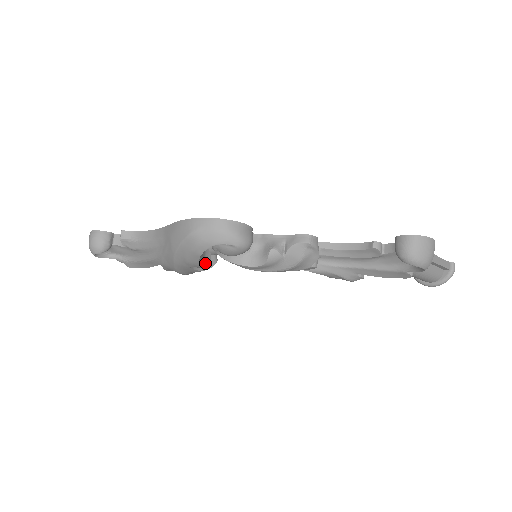
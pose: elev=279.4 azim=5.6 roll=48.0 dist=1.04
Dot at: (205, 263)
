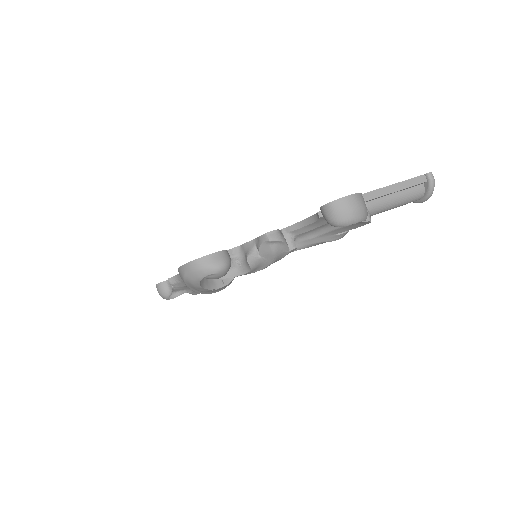
Dot at: (217, 285)
